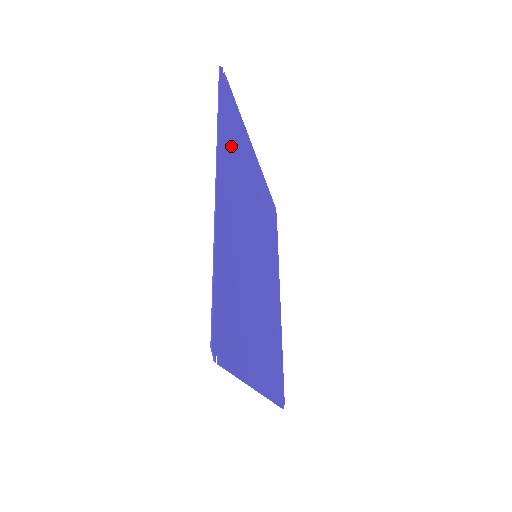
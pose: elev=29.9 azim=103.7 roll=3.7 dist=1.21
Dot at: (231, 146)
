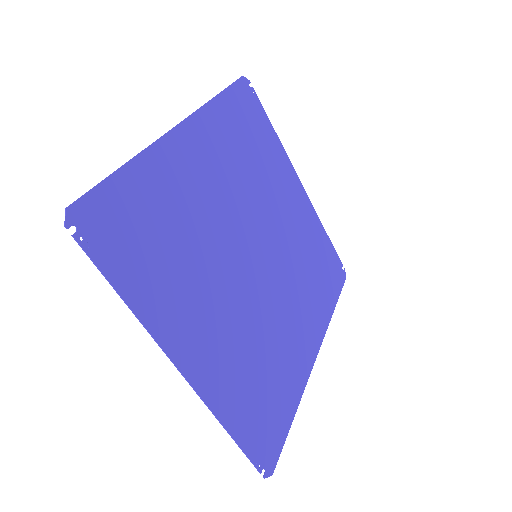
Dot at: (237, 134)
